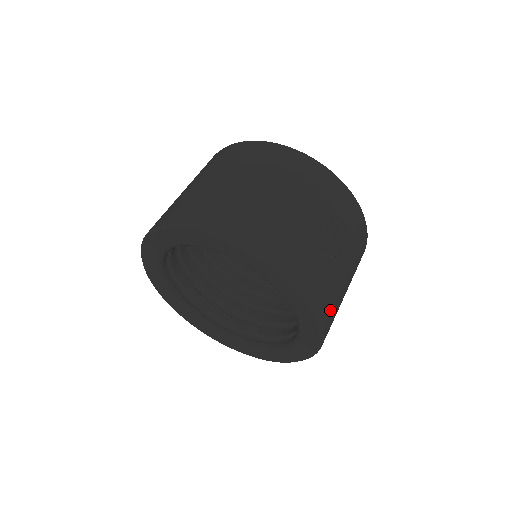
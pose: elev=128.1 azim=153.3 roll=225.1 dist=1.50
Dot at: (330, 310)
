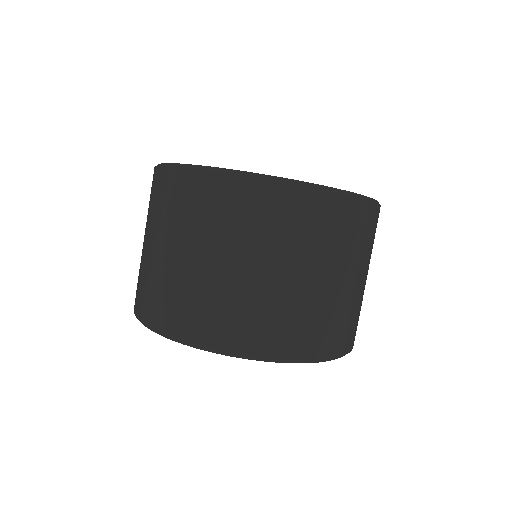
Dot at: occluded
